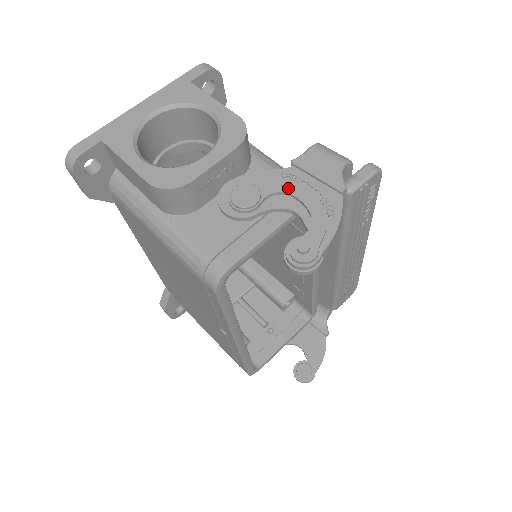
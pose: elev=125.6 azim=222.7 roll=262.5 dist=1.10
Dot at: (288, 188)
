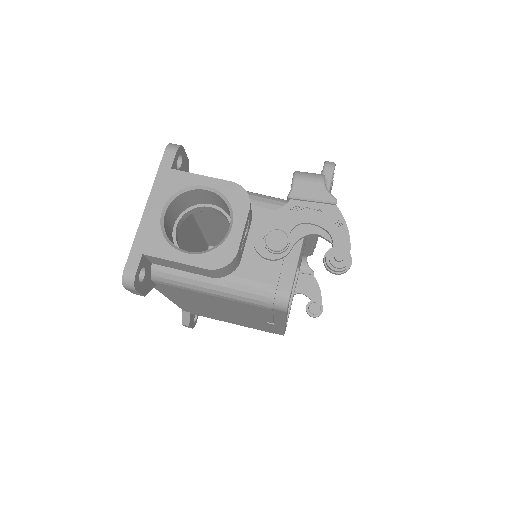
Dot at: (300, 219)
